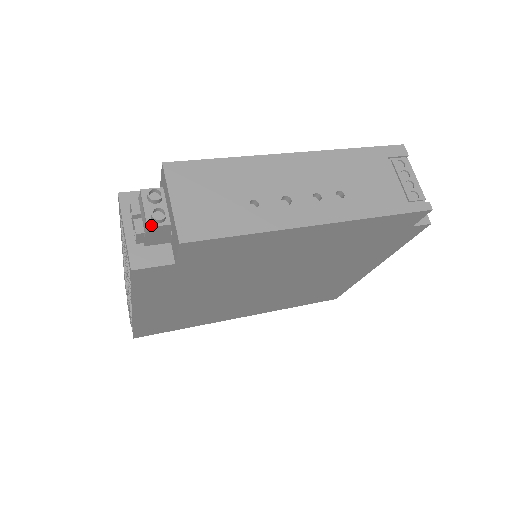
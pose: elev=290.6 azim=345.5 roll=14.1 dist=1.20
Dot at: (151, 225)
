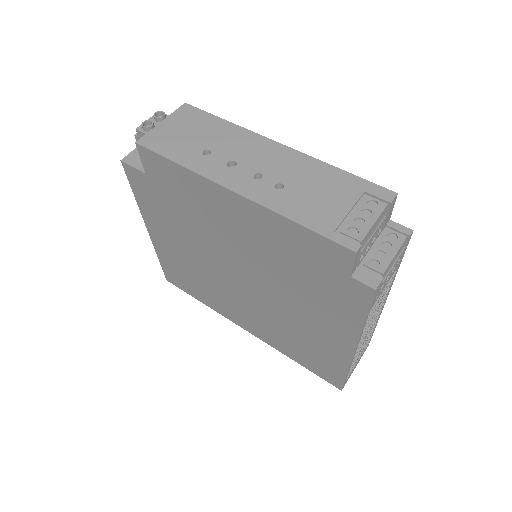
Dot at: (139, 129)
